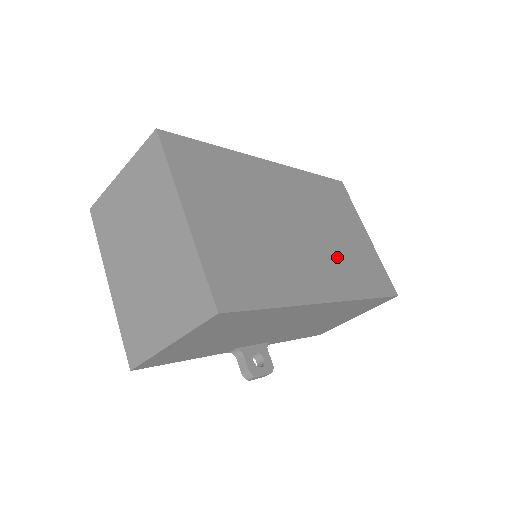
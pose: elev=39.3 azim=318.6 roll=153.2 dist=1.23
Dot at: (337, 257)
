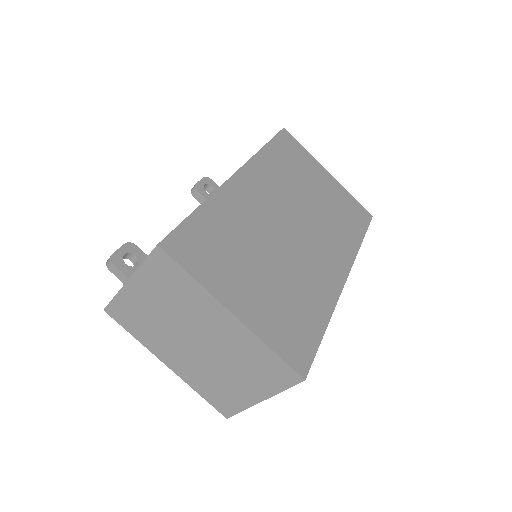
Dot at: (326, 227)
